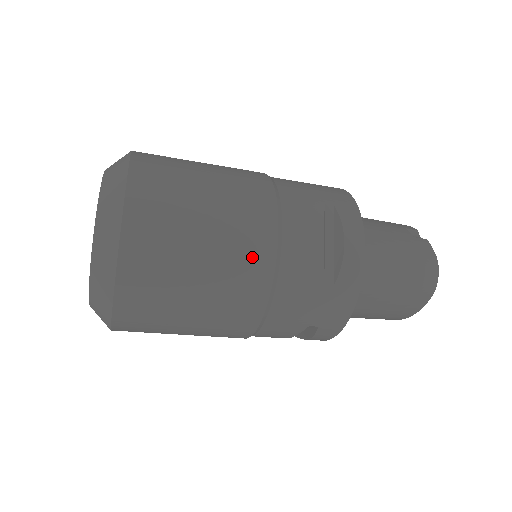
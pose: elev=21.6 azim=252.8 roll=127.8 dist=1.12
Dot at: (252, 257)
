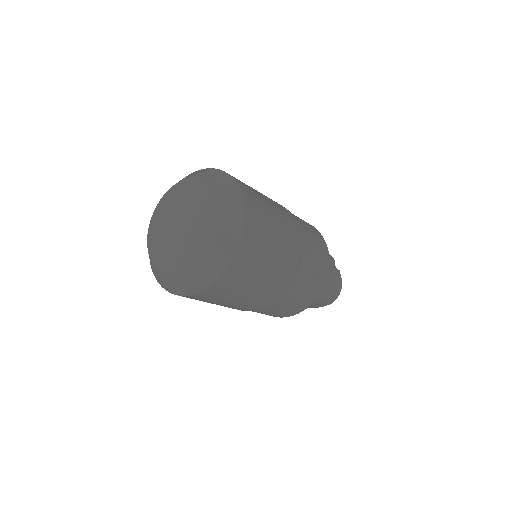
Dot at: (283, 280)
